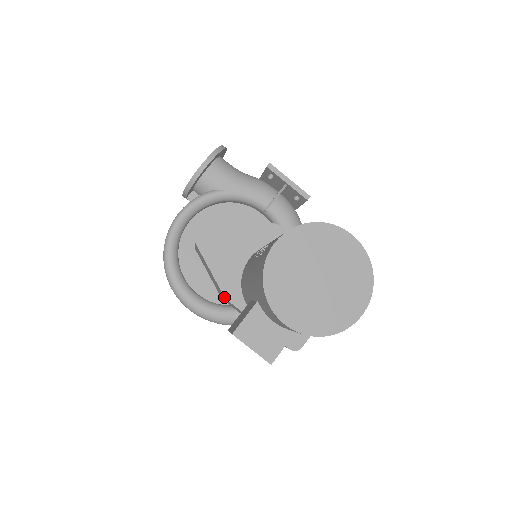
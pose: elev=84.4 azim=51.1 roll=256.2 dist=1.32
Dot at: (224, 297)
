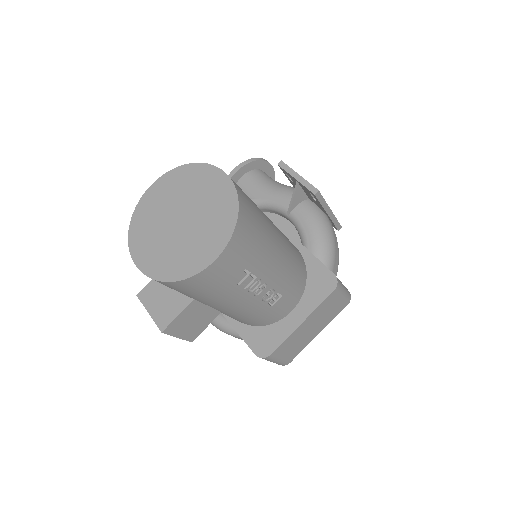
Dot at: occluded
